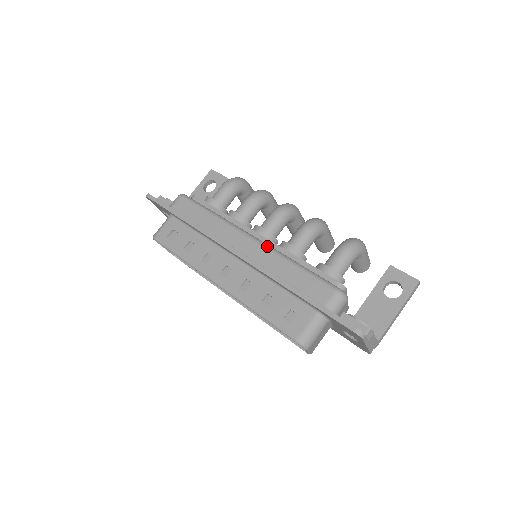
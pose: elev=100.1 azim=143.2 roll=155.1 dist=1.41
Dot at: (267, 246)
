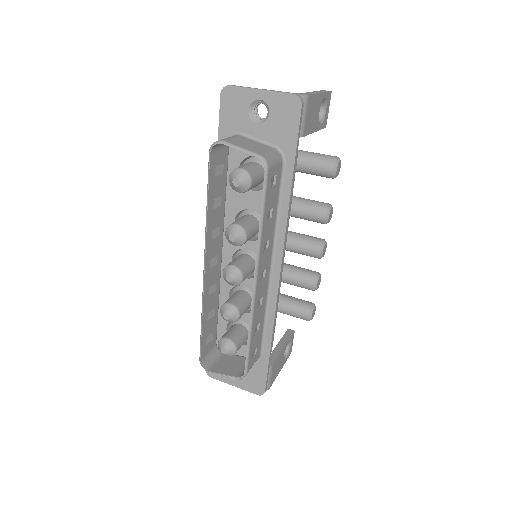
Dot at: occluded
